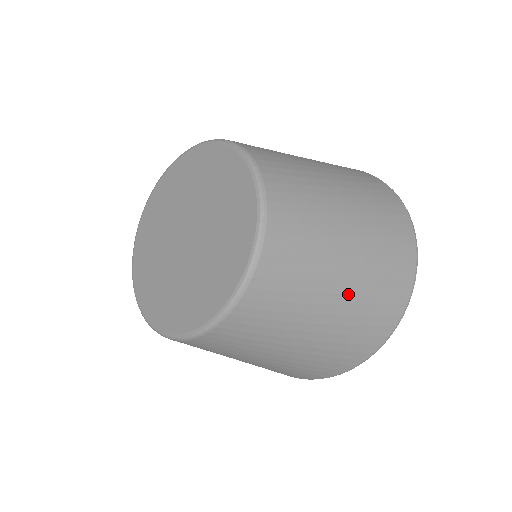
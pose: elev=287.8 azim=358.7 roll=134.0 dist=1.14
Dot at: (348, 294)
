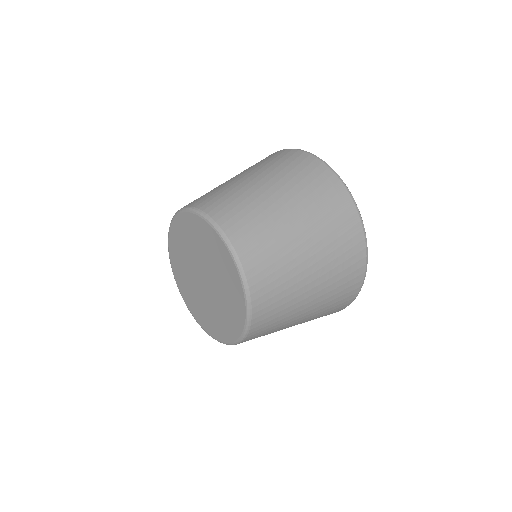
Dot at: (296, 206)
